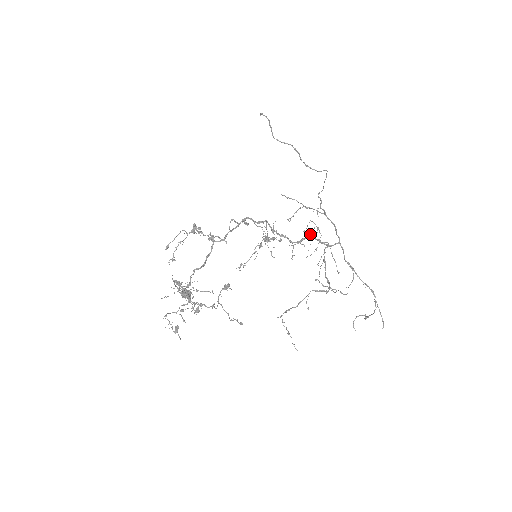
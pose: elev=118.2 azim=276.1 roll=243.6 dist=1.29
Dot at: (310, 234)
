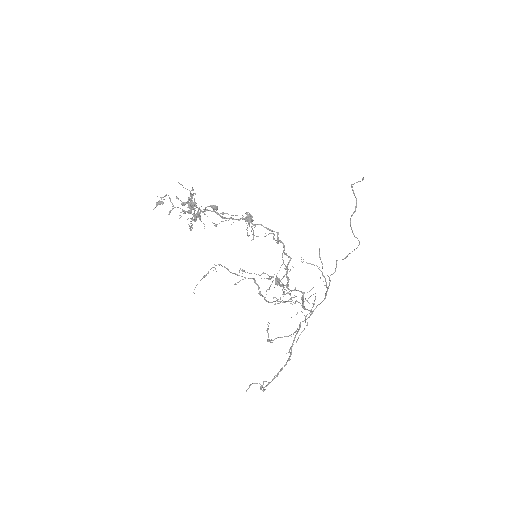
Dot at: occluded
